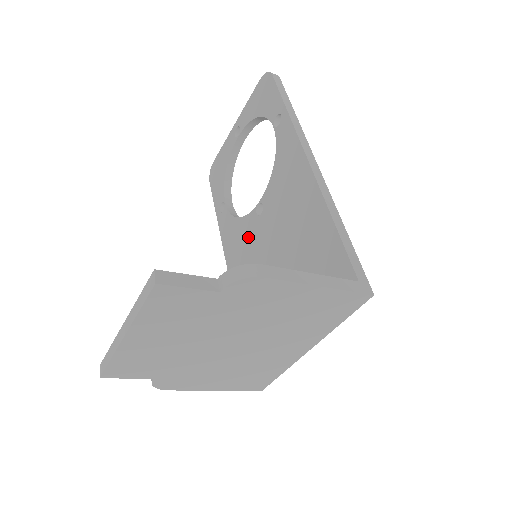
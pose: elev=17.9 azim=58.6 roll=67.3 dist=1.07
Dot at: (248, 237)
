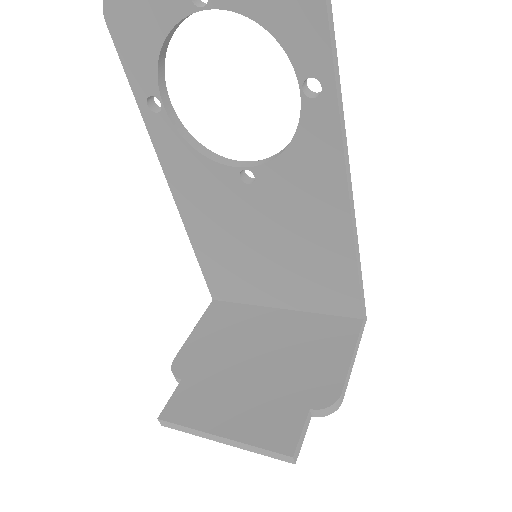
Dot at: (220, 191)
